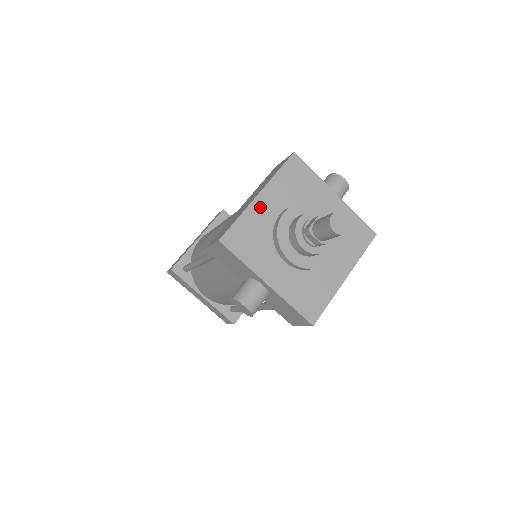
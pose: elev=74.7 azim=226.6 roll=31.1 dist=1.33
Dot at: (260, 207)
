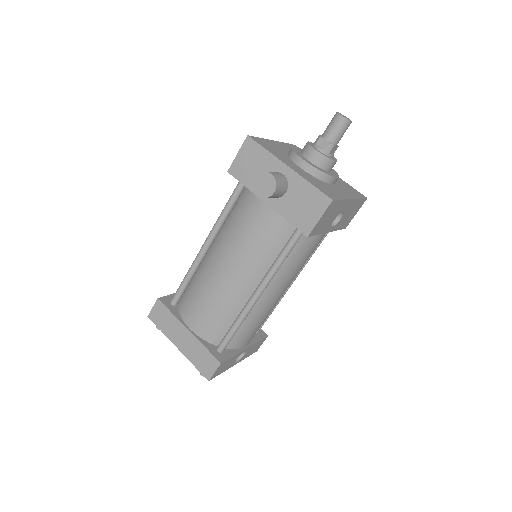
Dot at: (276, 144)
